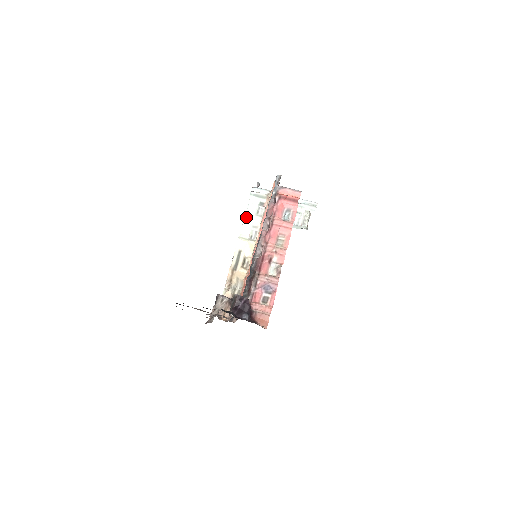
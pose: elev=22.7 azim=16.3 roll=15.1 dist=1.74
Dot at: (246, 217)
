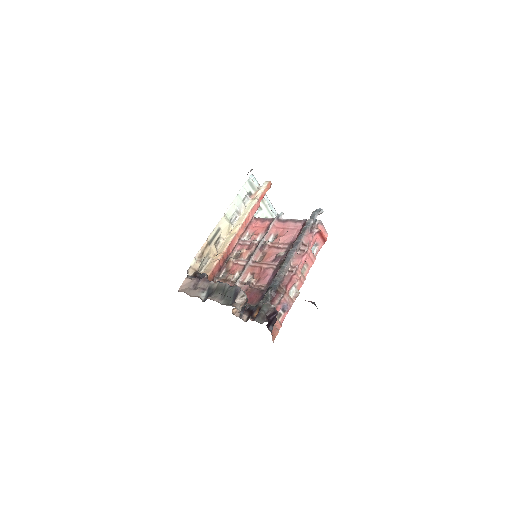
Dot at: (236, 199)
